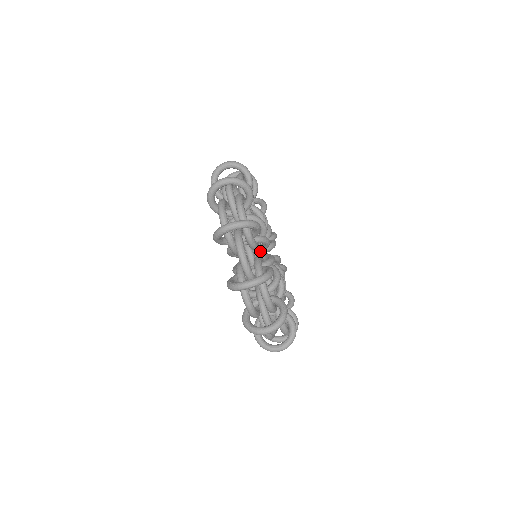
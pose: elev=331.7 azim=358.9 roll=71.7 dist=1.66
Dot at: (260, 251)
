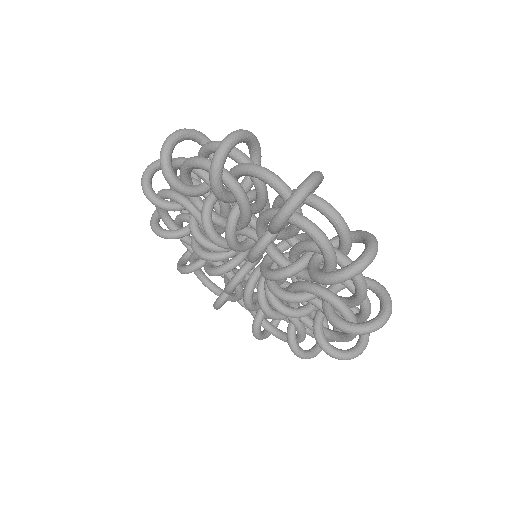
Dot at: (283, 251)
